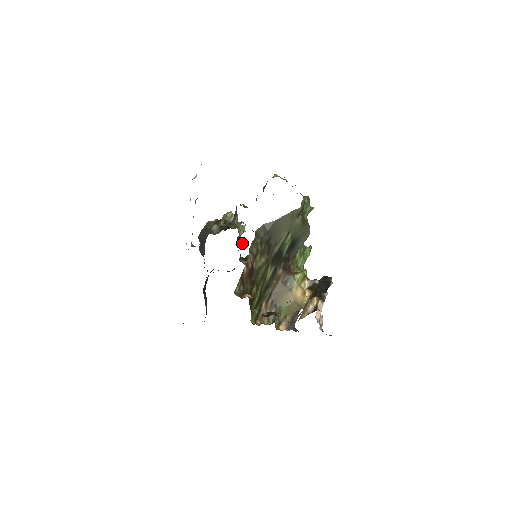
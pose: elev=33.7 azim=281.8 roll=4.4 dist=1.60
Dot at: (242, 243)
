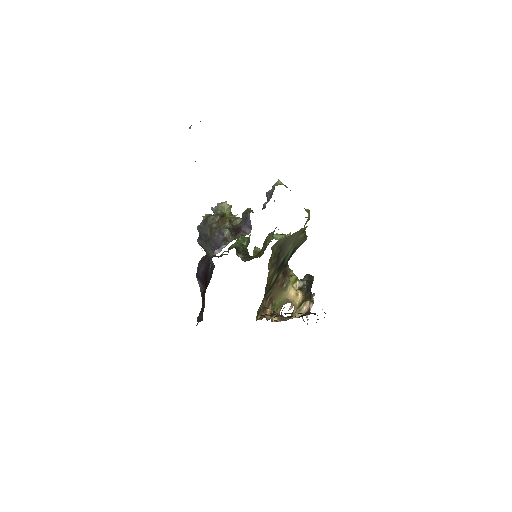
Dot at: occluded
